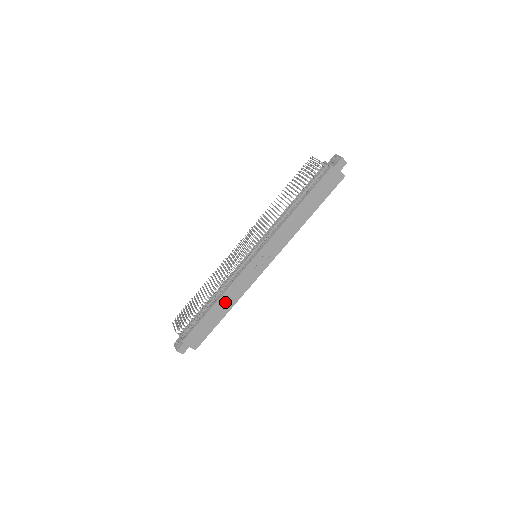
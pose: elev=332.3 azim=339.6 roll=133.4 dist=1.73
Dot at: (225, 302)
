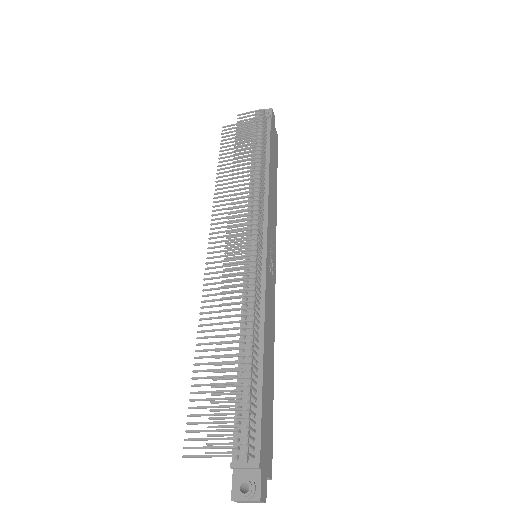
Dot at: (268, 345)
